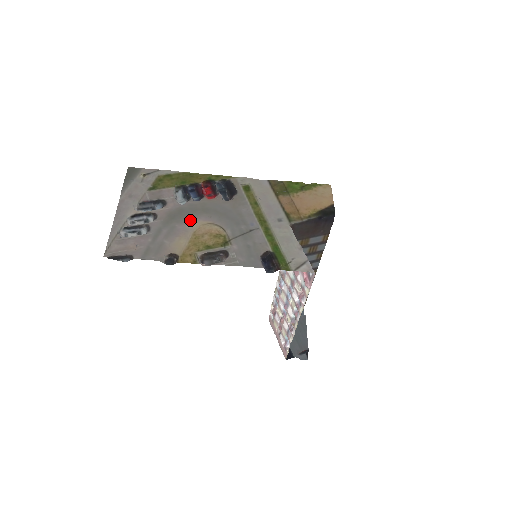
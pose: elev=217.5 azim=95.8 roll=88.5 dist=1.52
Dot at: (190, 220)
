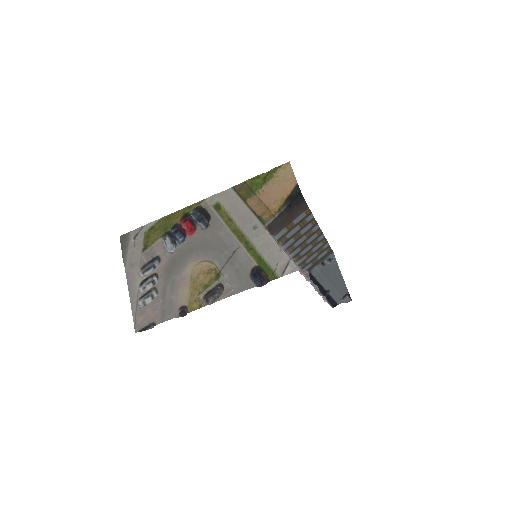
Dot at: (183, 267)
